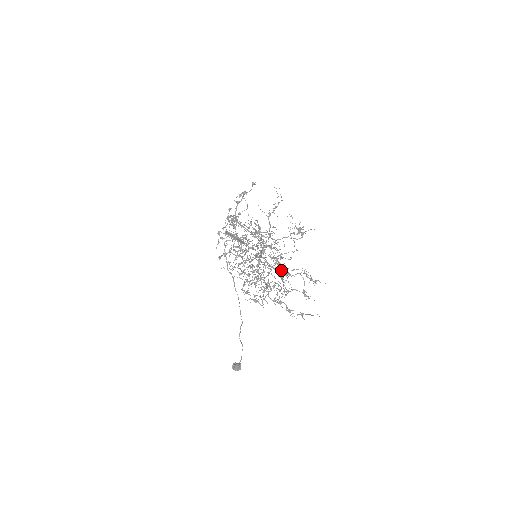
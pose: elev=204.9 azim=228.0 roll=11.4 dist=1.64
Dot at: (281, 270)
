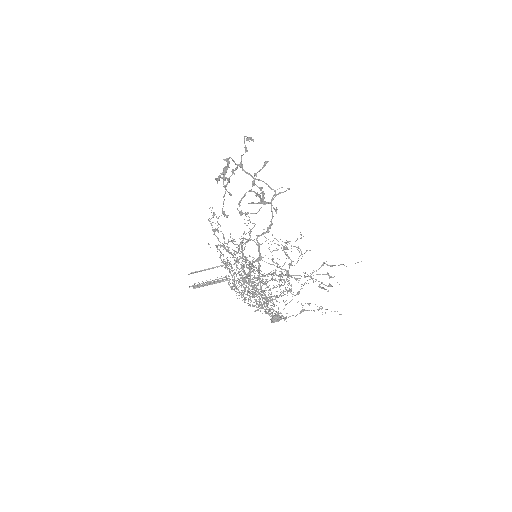
Dot at: (268, 312)
